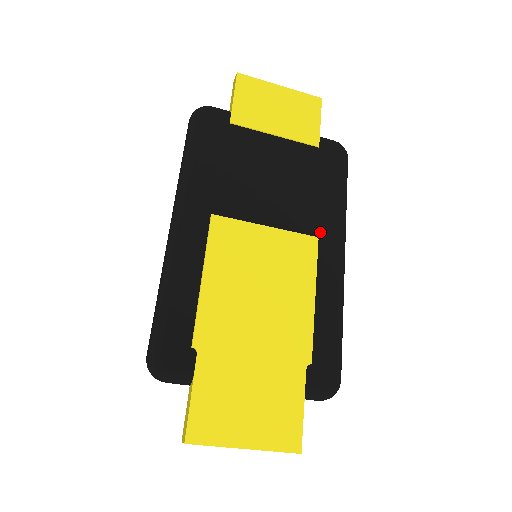
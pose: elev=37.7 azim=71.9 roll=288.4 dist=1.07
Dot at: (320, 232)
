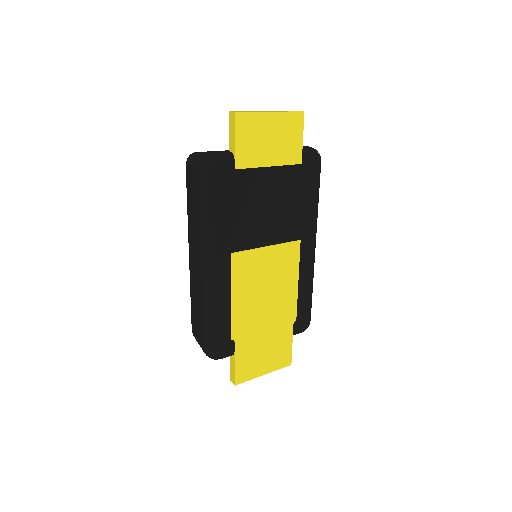
Dot at: (301, 235)
